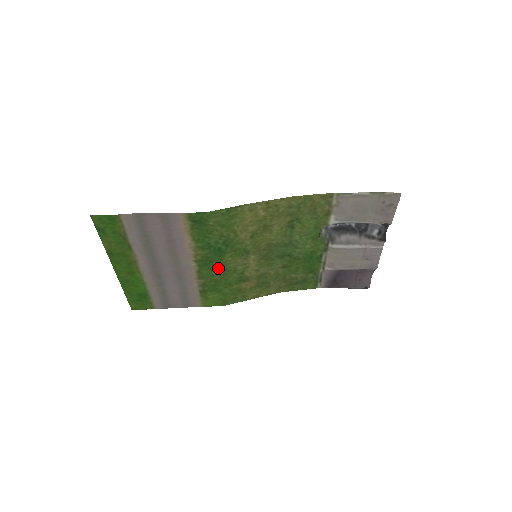
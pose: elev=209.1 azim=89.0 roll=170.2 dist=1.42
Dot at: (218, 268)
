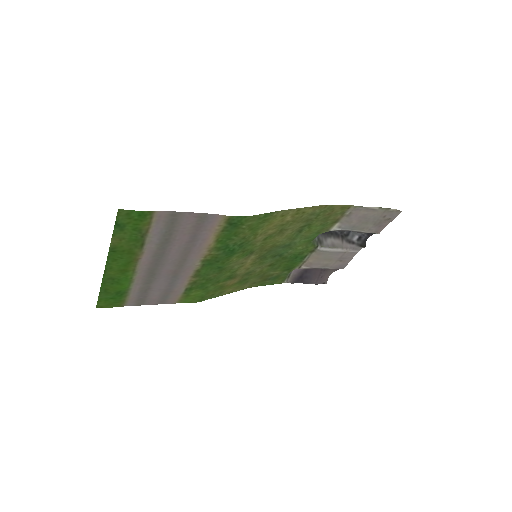
Dot at: (219, 267)
